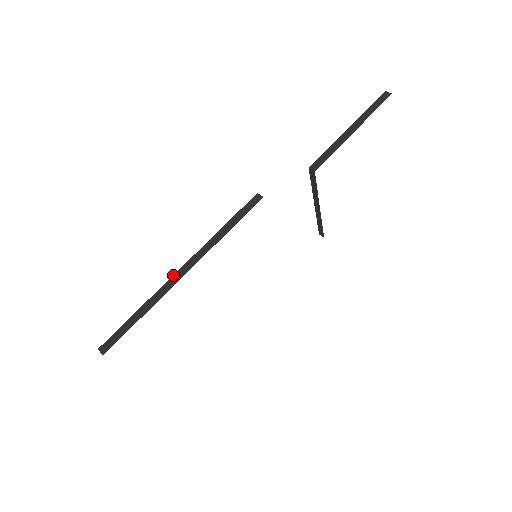
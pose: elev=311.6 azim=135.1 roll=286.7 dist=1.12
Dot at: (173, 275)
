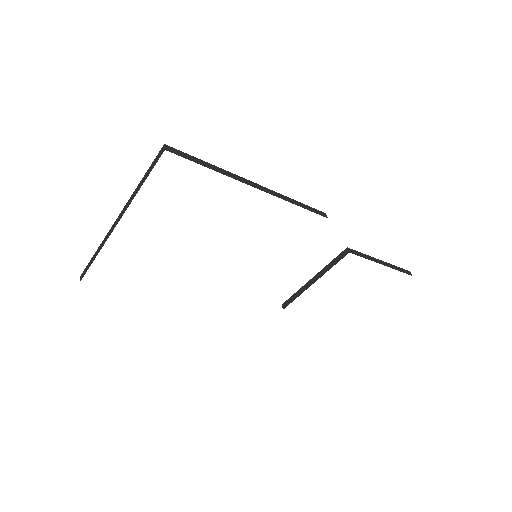
Dot at: occluded
